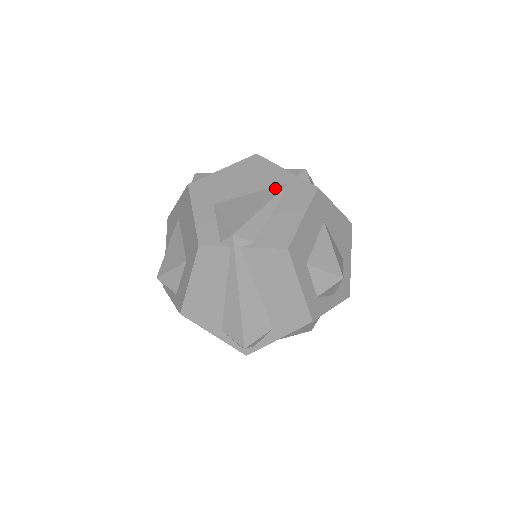
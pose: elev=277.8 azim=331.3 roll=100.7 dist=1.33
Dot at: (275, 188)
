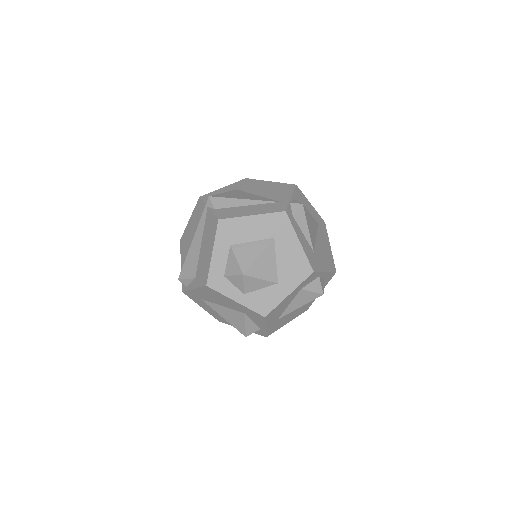
Dot at: (269, 199)
